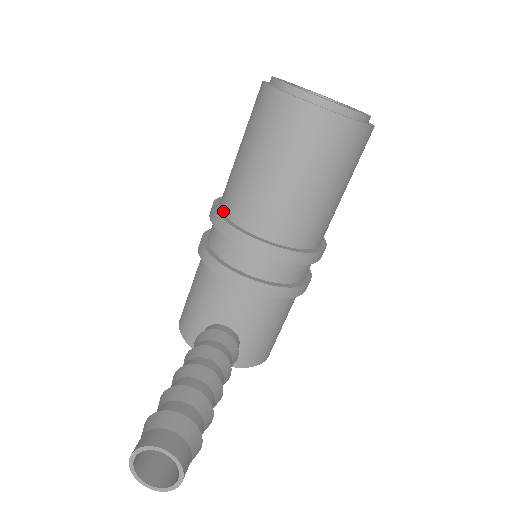
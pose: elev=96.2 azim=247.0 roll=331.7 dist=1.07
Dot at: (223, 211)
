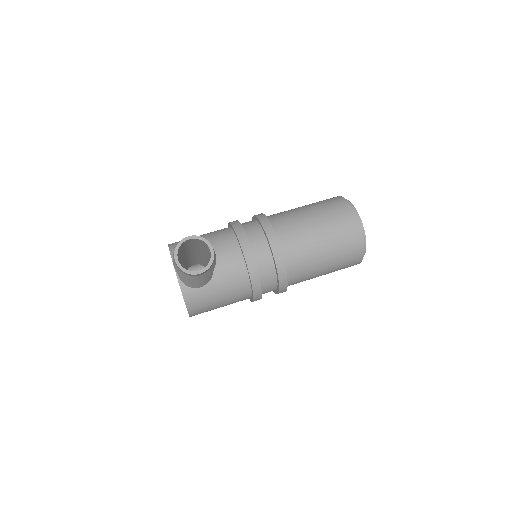
Dot at: occluded
